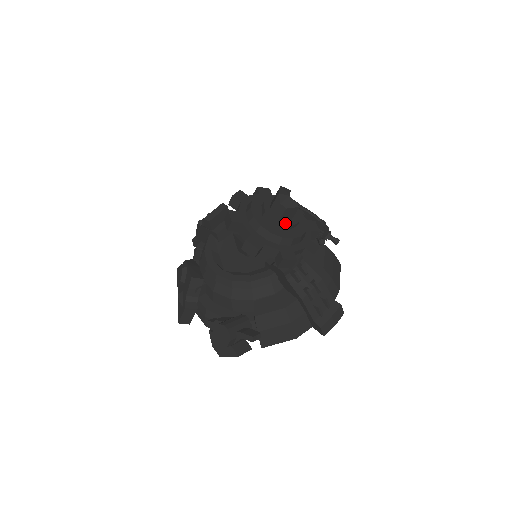
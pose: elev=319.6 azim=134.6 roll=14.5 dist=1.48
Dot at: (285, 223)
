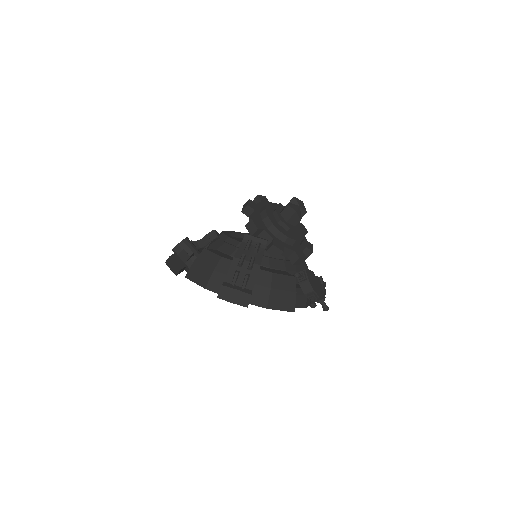
Dot at: (280, 216)
